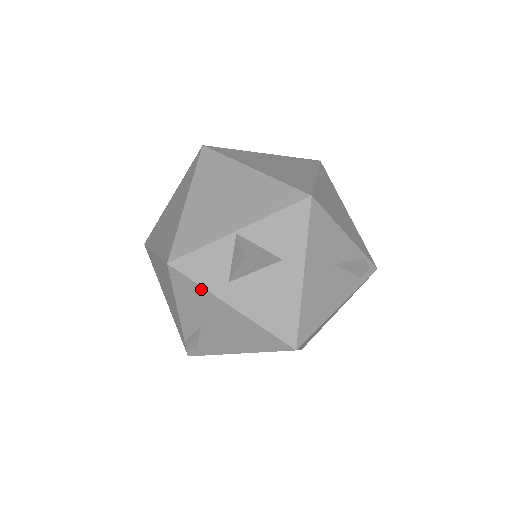
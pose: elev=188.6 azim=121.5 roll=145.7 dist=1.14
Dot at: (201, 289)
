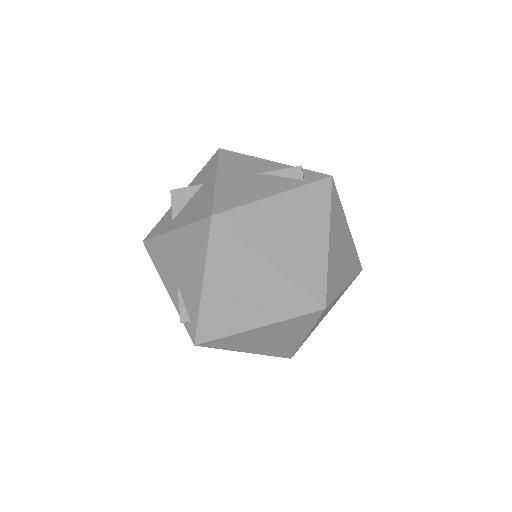
Dot at: (159, 239)
